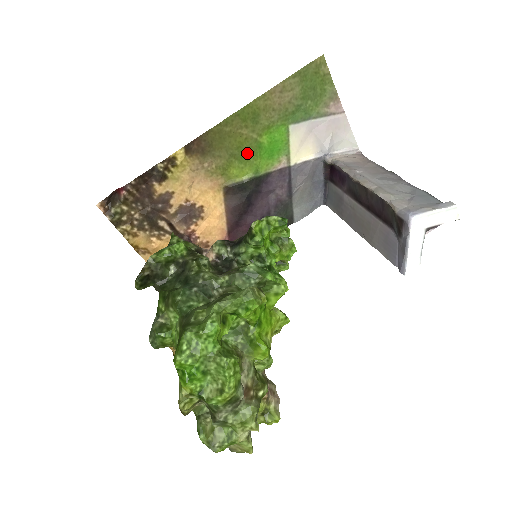
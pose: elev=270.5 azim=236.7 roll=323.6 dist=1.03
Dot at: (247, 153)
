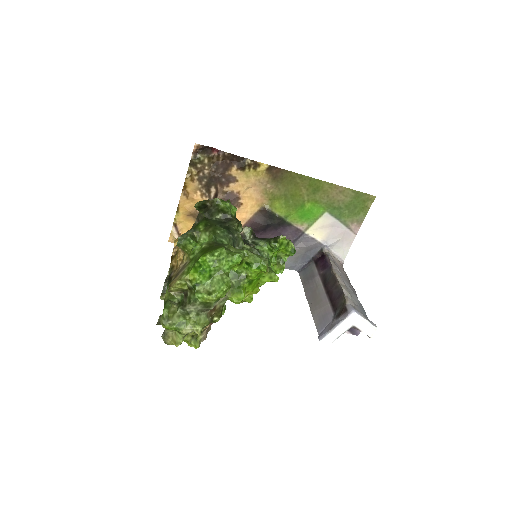
Dot at: (293, 202)
